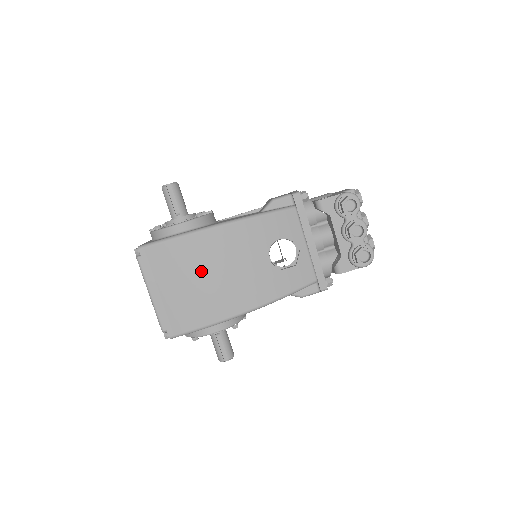
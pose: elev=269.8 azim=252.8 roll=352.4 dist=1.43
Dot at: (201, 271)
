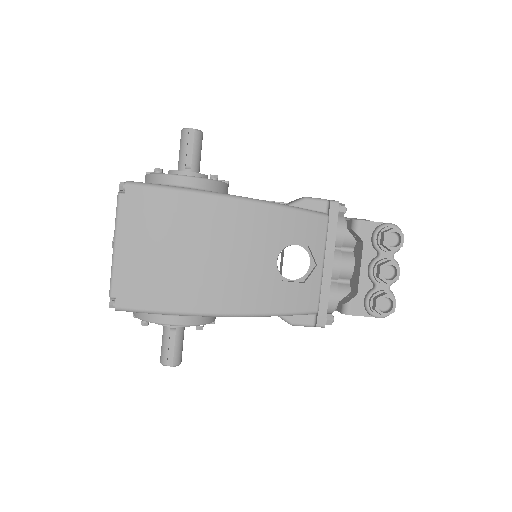
Dot at: (190, 242)
